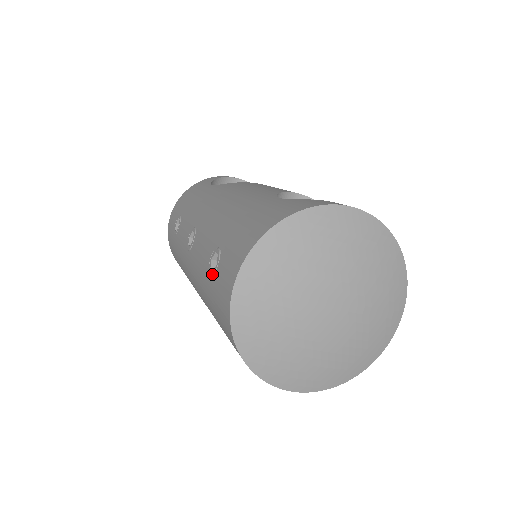
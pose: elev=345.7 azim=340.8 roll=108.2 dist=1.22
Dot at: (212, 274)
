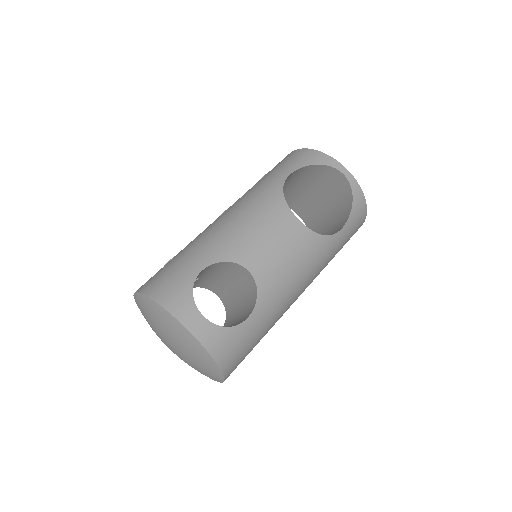
Dot at: occluded
